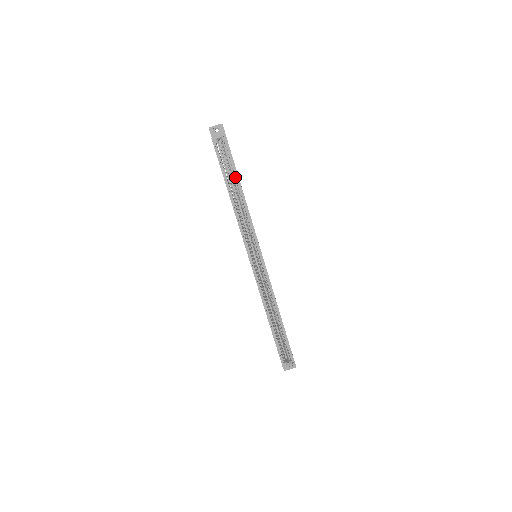
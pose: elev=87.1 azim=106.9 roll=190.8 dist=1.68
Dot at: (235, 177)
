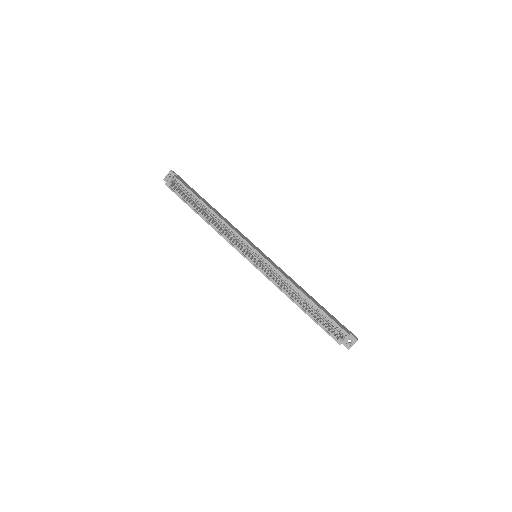
Dot at: occluded
